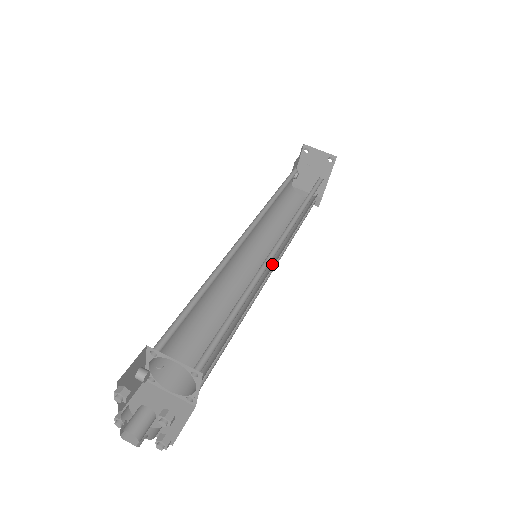
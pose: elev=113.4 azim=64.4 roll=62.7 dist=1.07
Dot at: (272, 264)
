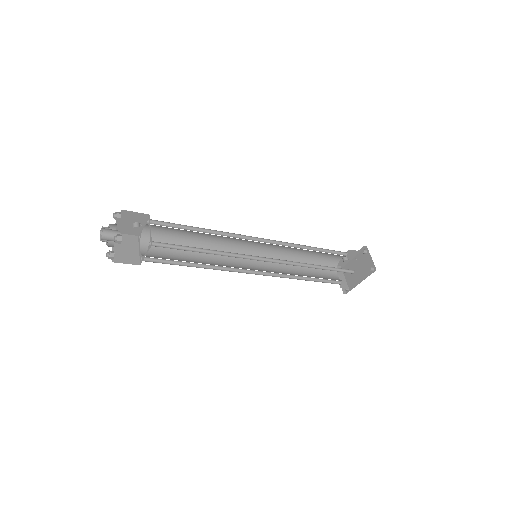
Dot at: (261, 270)
